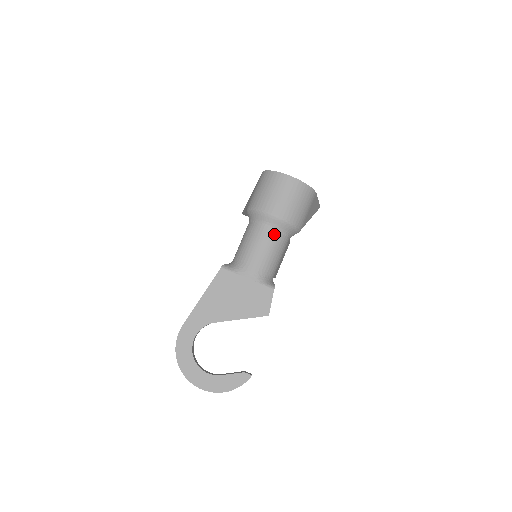
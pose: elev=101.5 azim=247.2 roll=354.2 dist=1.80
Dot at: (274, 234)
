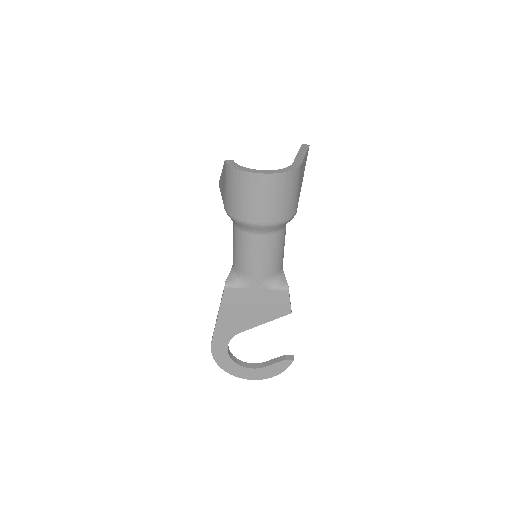
Dot at: (268, 239)
